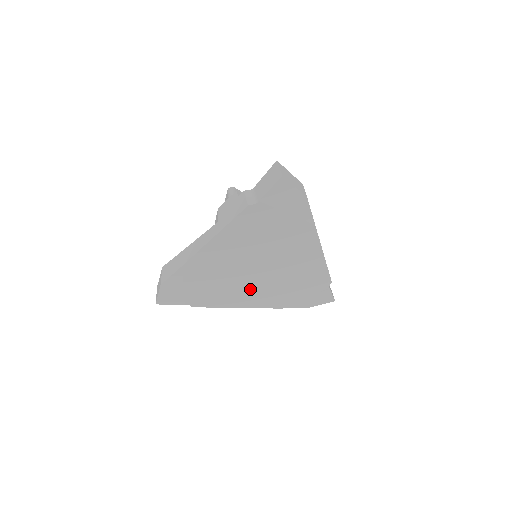
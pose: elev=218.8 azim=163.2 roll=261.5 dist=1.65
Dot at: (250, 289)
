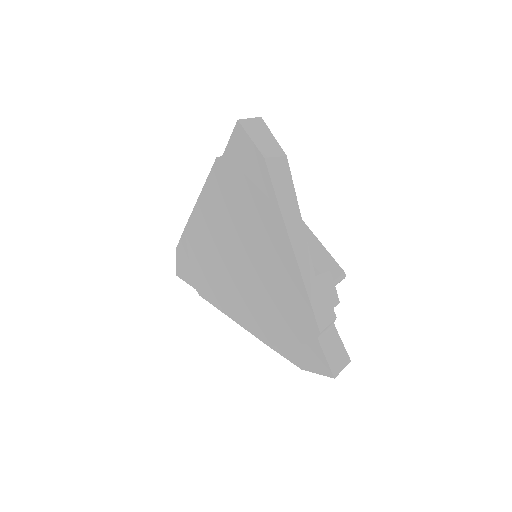
Dot at: (239, 294)
